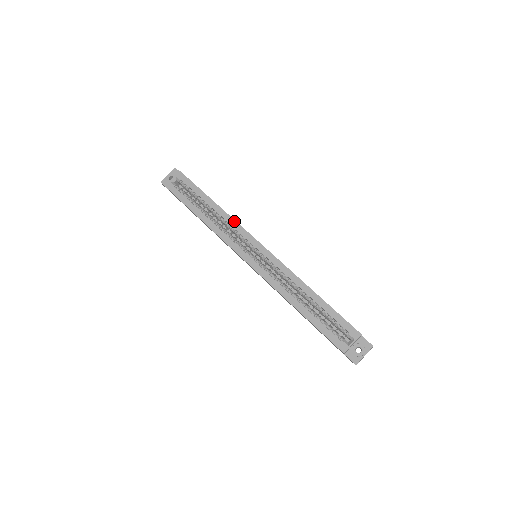
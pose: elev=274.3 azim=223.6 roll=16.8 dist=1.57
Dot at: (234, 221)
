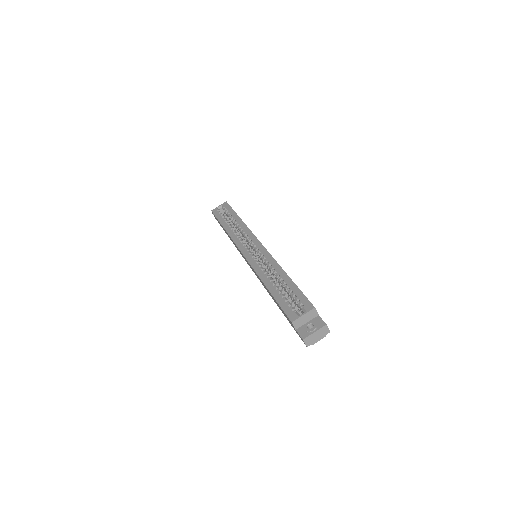
Dot at: (248, 229)
